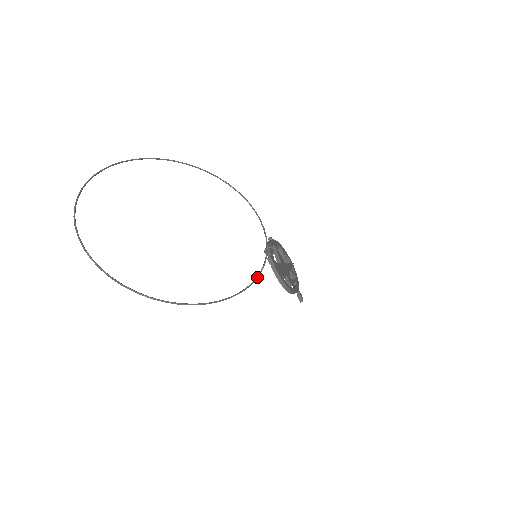
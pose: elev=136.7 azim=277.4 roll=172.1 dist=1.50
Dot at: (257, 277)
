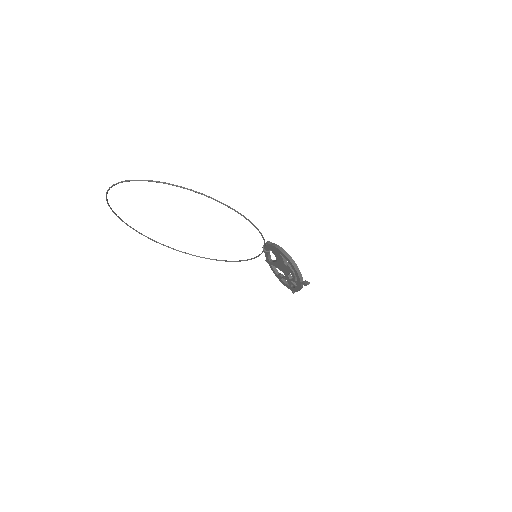
Dot at: (257, 228)
